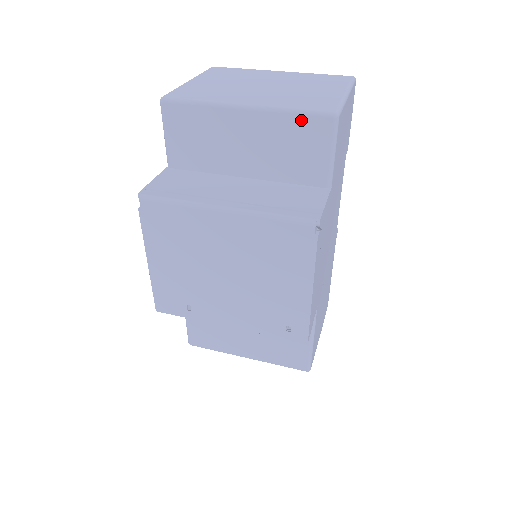
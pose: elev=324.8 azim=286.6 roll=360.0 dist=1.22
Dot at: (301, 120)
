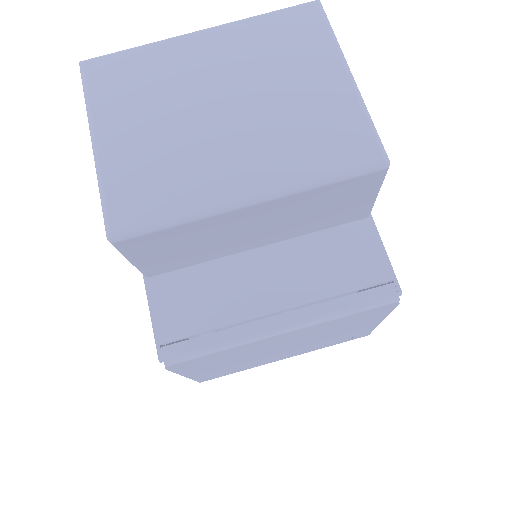
Dot at: (338, 186)
